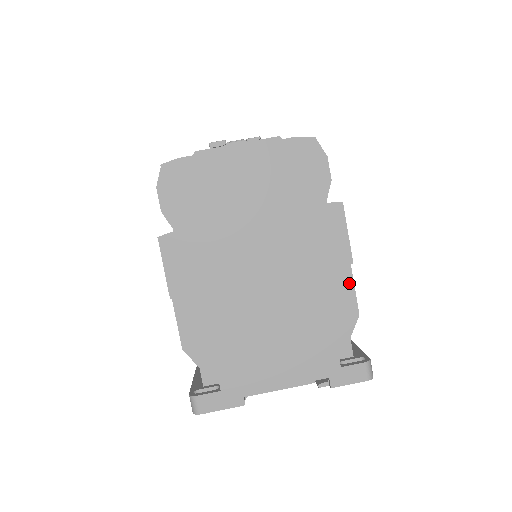
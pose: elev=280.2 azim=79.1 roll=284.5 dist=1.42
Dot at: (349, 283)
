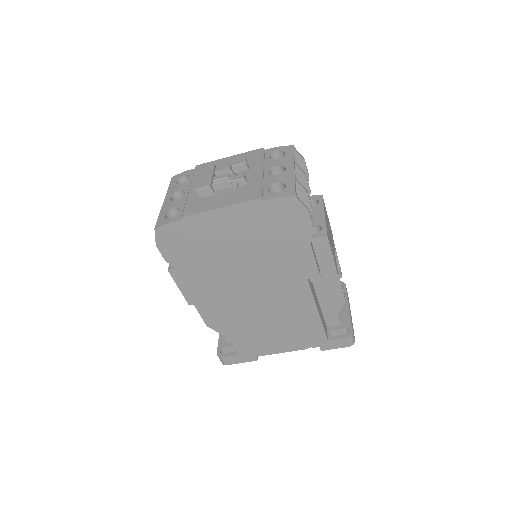
Dot at: (336, 283)
